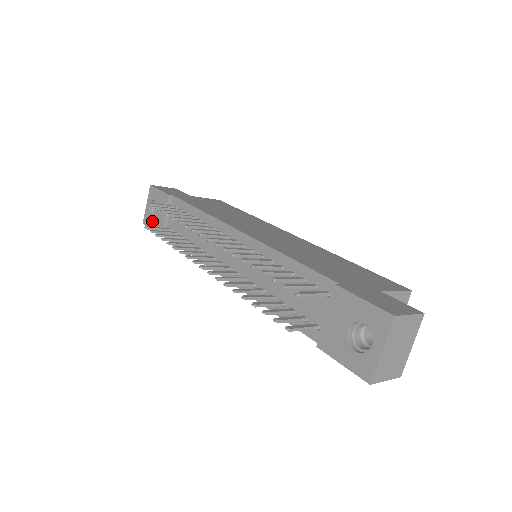
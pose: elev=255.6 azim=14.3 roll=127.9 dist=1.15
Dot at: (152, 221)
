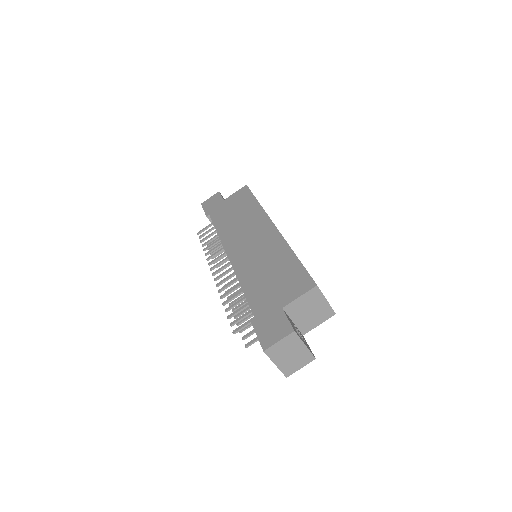
Dot at: occluded
